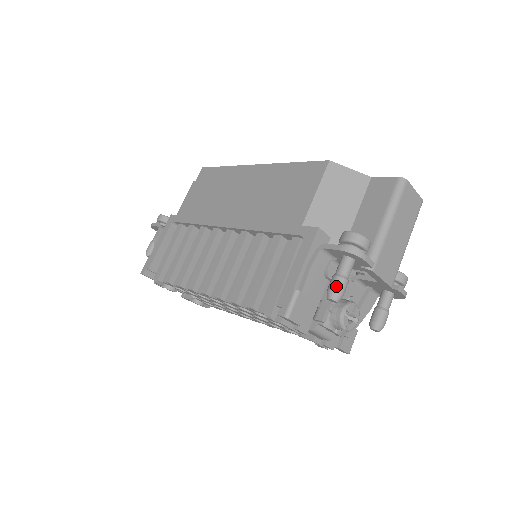
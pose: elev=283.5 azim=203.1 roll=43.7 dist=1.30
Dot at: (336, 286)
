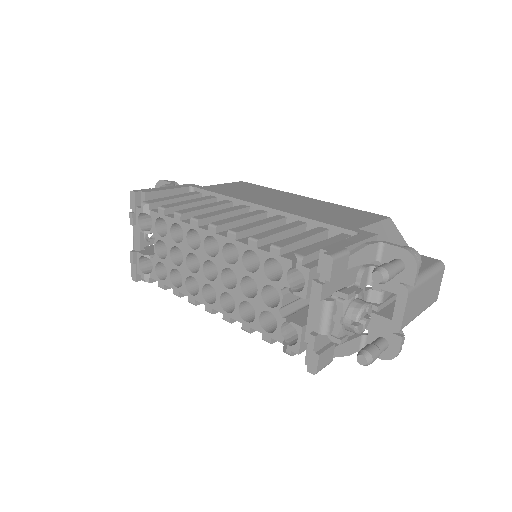
Dot at: (389, 267)
